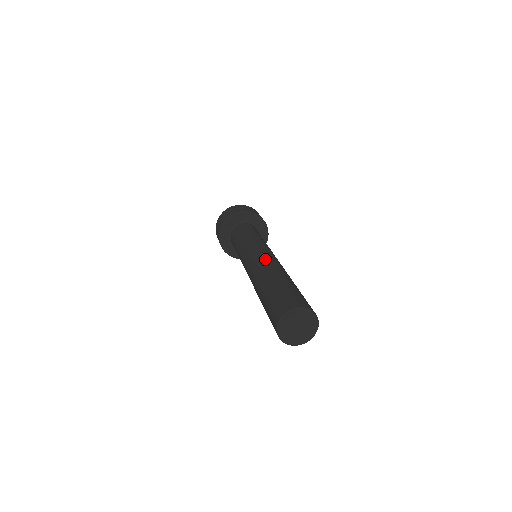
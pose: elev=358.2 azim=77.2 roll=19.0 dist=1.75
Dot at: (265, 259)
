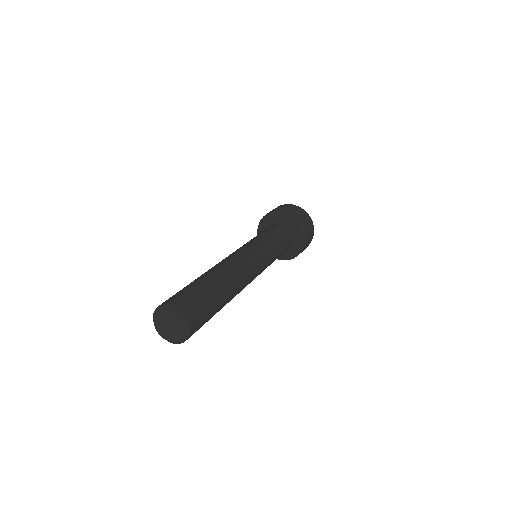
Dot at: (223, 259)
